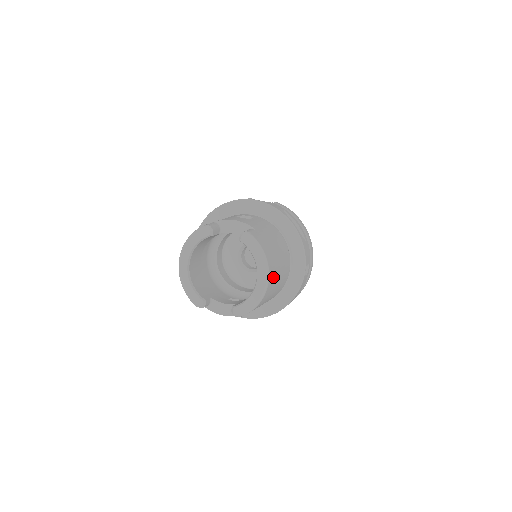
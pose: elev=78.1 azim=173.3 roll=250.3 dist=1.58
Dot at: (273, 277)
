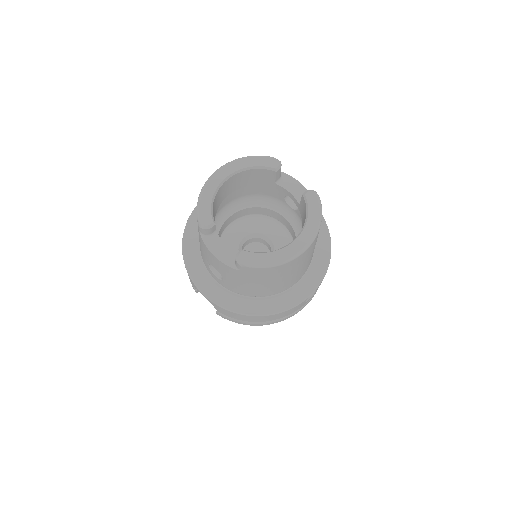
Dot at: (305, 256)
